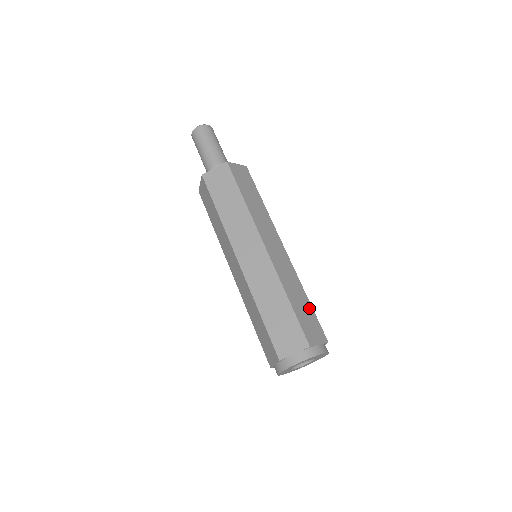
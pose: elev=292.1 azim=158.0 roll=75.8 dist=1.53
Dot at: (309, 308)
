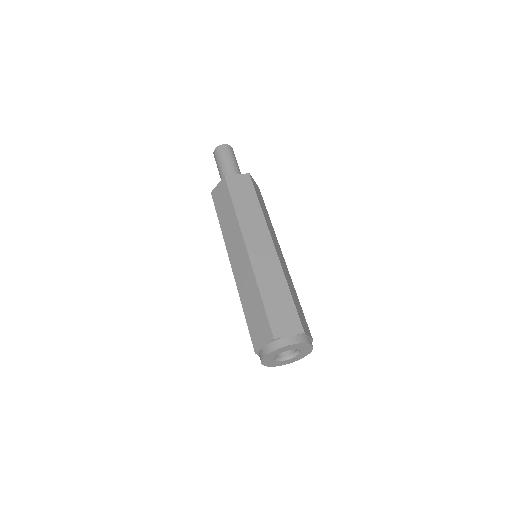
Dot at: (288, 300)
